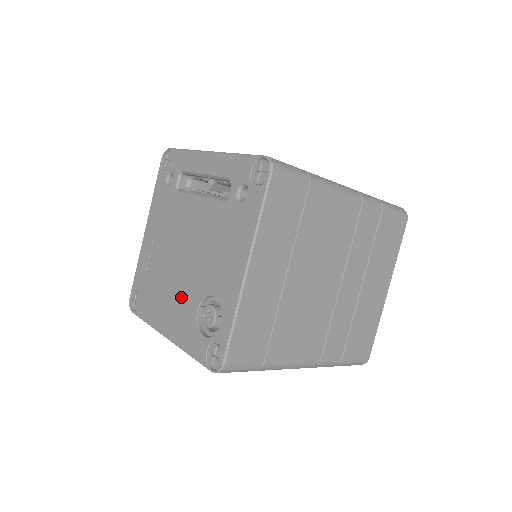
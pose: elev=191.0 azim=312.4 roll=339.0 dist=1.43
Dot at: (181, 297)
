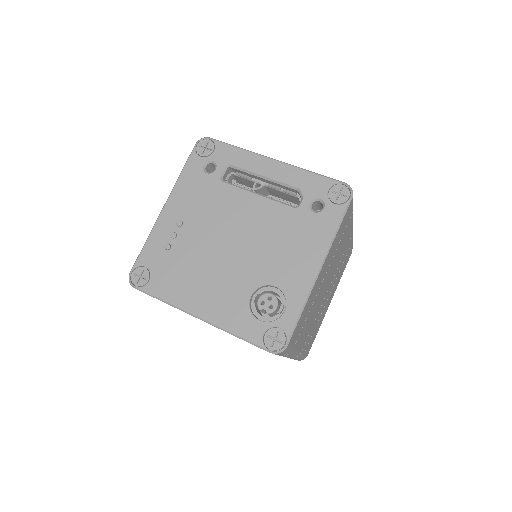
Dot at: (226, 282)
